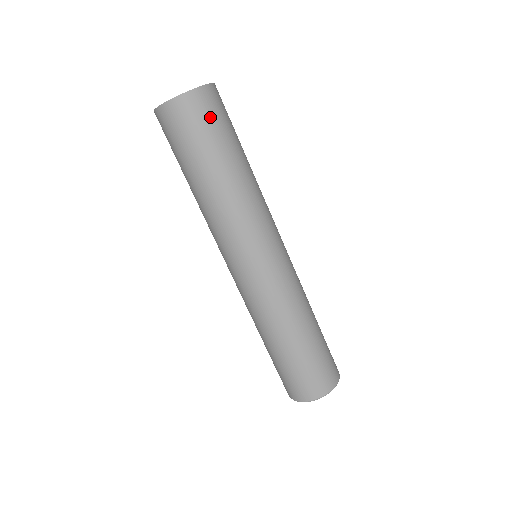
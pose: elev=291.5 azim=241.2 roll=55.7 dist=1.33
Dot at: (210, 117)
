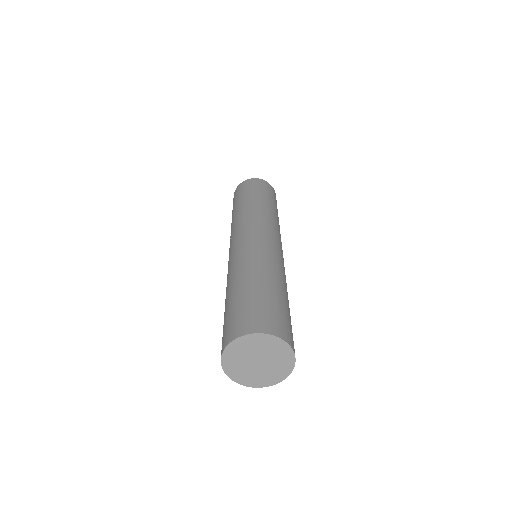
Dot at: occluded
